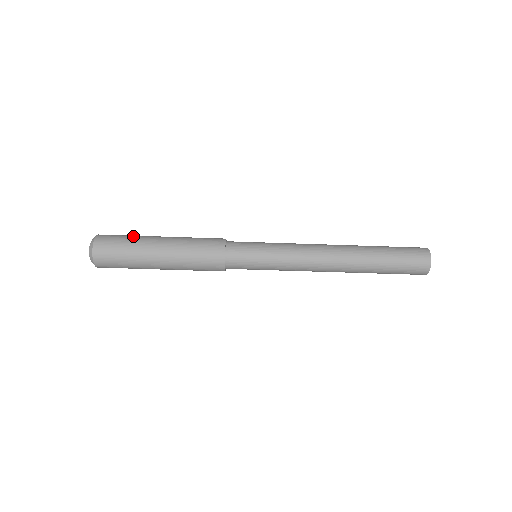
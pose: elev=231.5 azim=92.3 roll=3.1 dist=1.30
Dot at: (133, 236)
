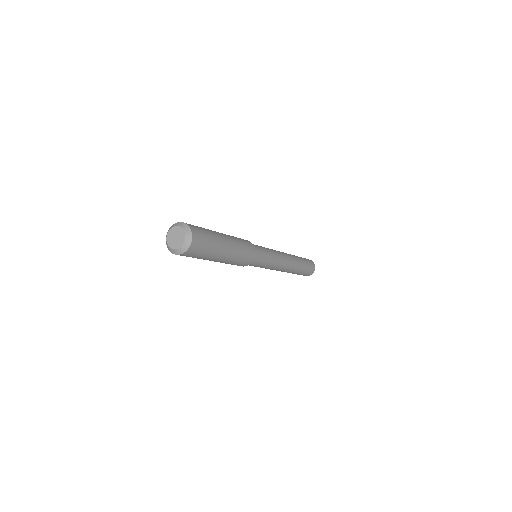
Dot at: (213, 241)
